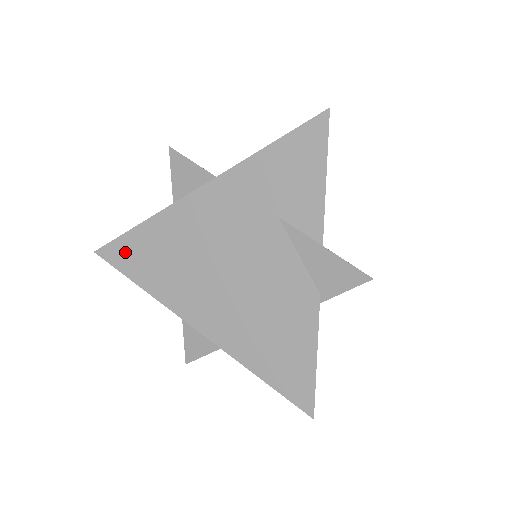
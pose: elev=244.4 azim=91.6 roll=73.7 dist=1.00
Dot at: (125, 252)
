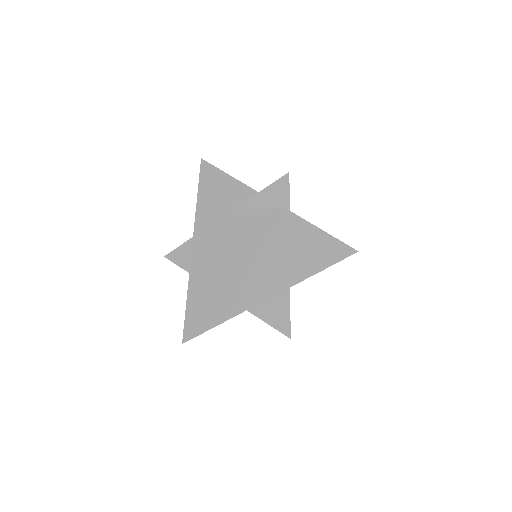
Dot at: (195, 320)
